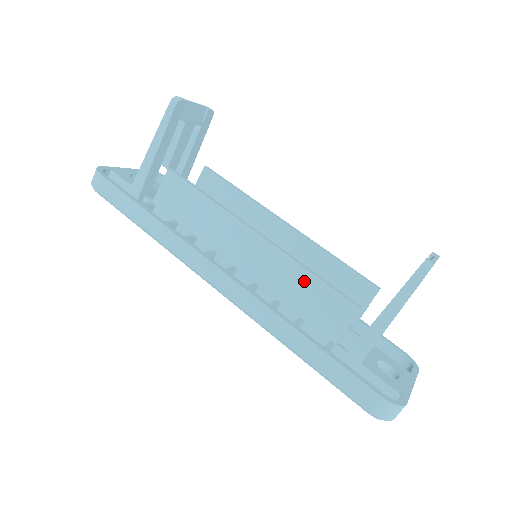
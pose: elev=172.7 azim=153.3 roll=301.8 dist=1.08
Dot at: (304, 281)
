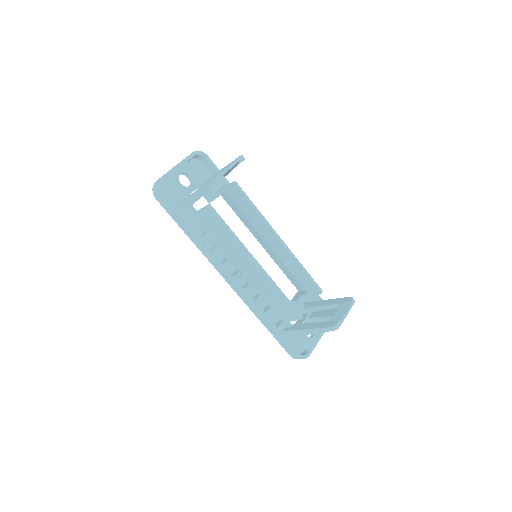
Dot at: (277, 296)
